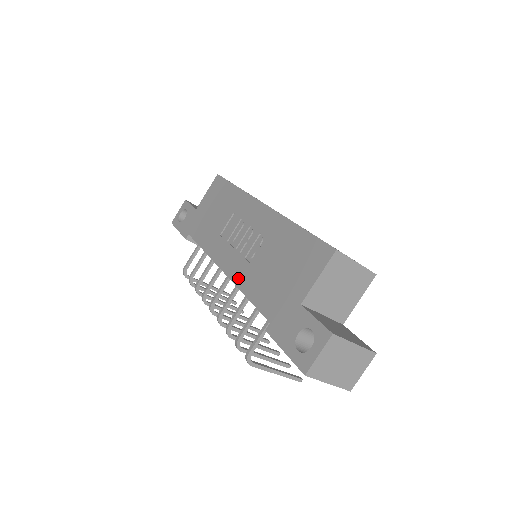
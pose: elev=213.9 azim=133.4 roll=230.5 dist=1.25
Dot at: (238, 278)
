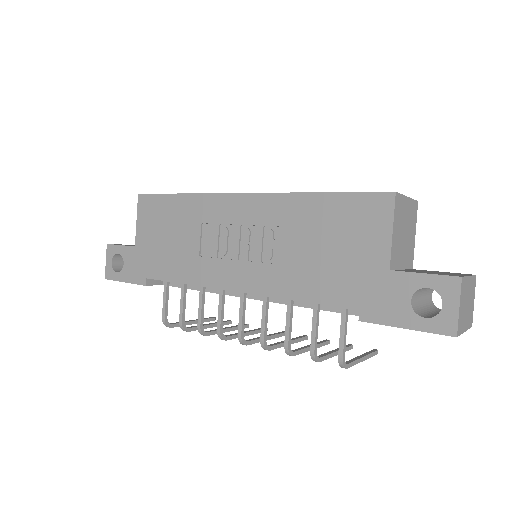
Dot at: (269, 288)
